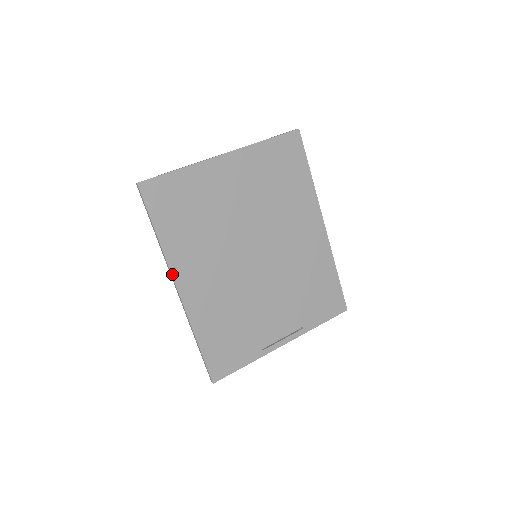
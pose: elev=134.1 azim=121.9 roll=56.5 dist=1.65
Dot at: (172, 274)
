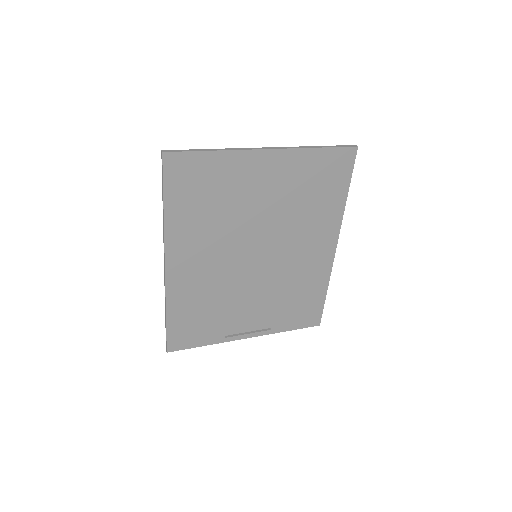
Dot at: (165, 250)
